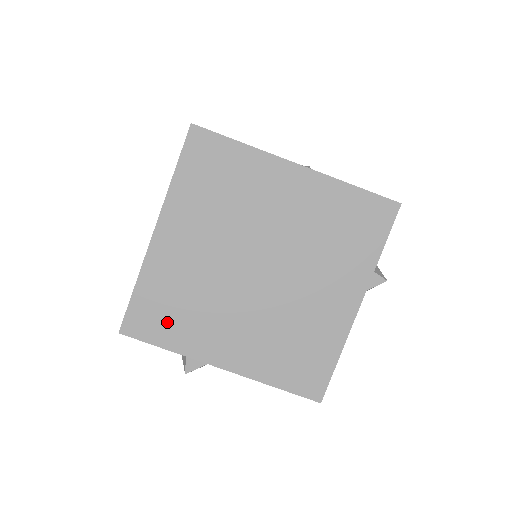
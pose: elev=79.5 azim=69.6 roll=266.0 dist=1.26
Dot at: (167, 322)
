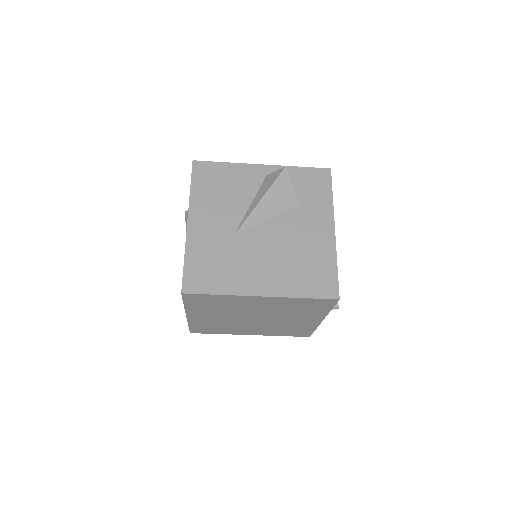
Dot at: (213, 330)
